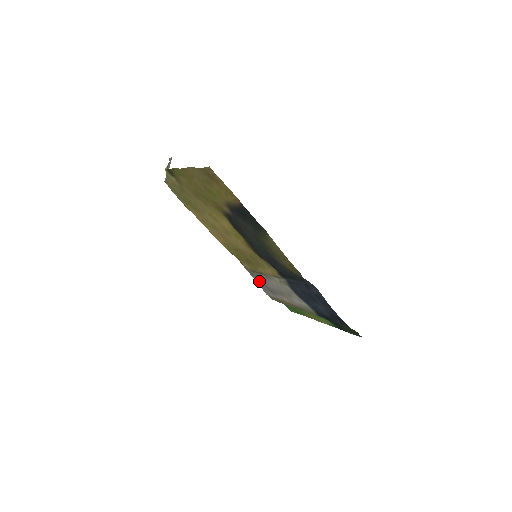
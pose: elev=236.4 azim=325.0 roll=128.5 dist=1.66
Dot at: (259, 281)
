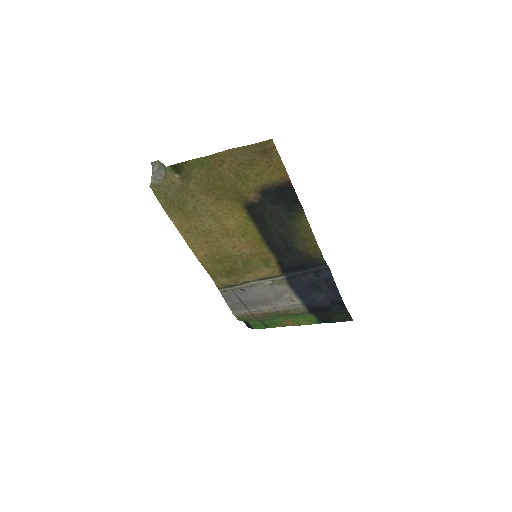
Dot at: (232, 297)
